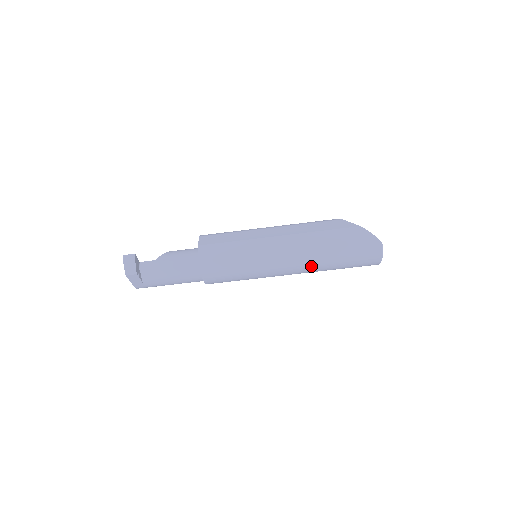
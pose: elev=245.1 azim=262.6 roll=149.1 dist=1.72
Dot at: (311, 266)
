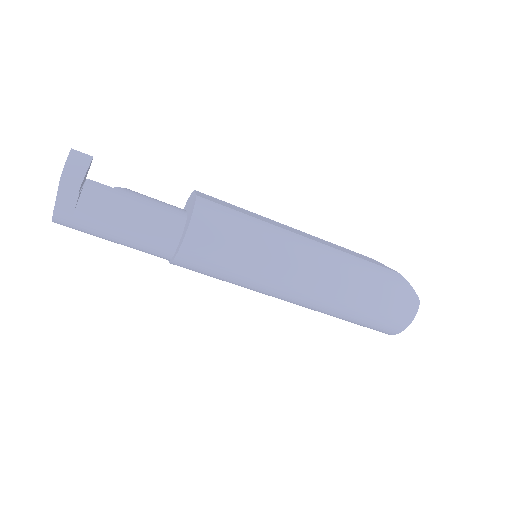
Dot at: (331, 296)
